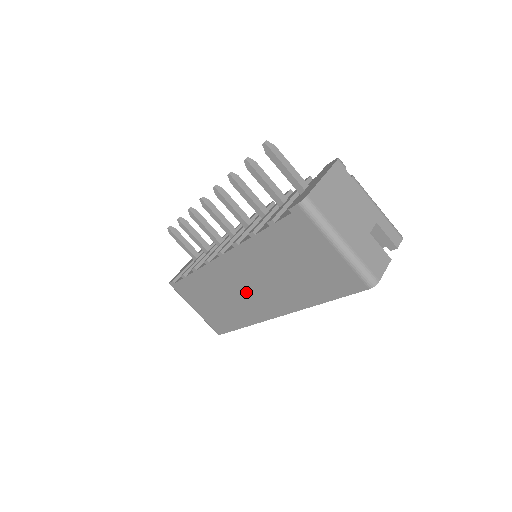
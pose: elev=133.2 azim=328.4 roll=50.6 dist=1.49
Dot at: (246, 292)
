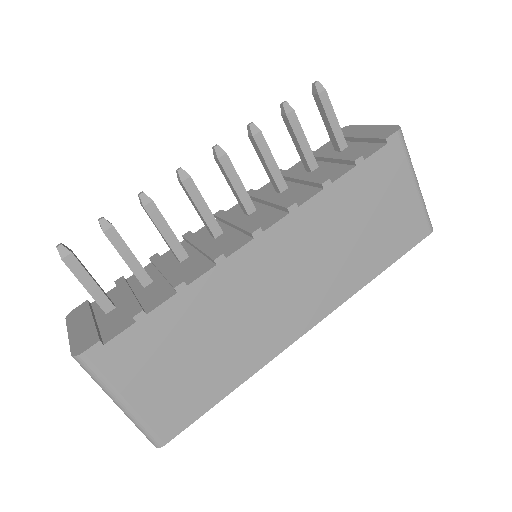
Dot at: (274, 300)
